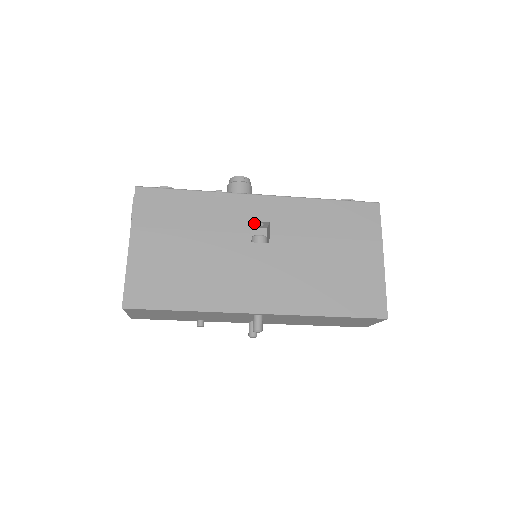
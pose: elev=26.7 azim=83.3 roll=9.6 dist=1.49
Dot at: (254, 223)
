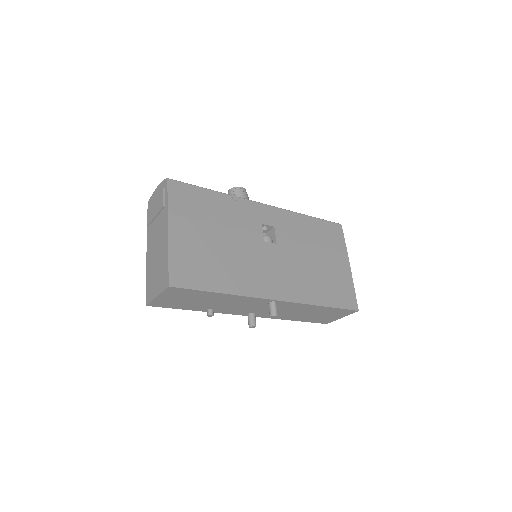
Dot at: occluded
